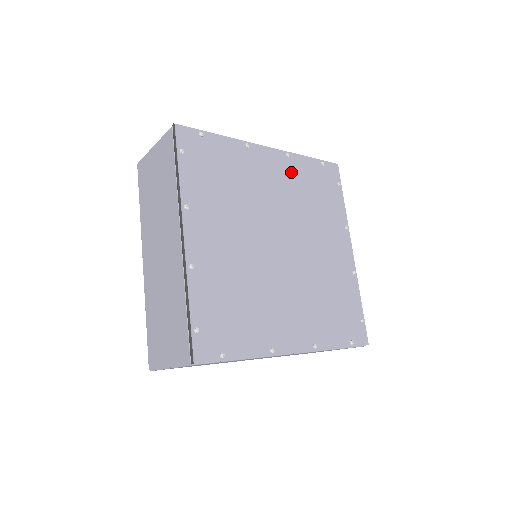
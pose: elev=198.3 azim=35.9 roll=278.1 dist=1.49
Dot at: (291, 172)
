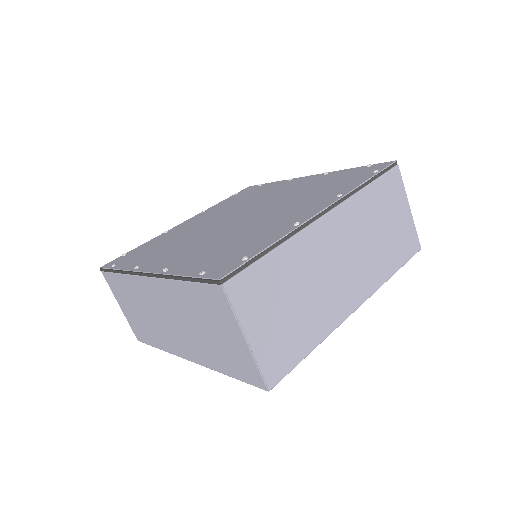
Dot at: occluded
